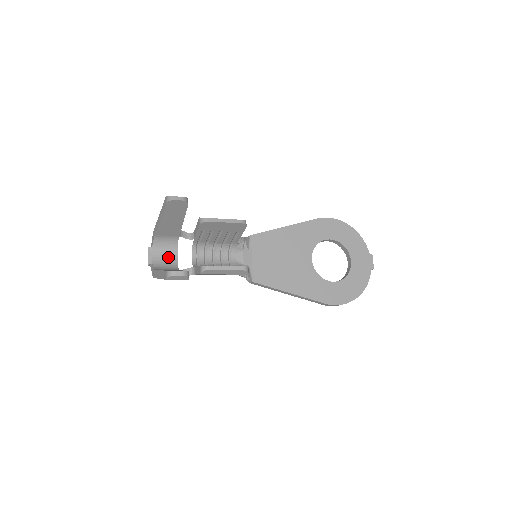
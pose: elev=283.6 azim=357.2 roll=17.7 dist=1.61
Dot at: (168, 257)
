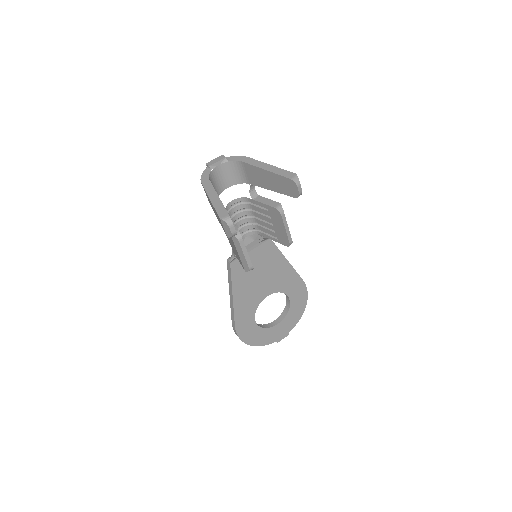
Dot at: (223, 180)
